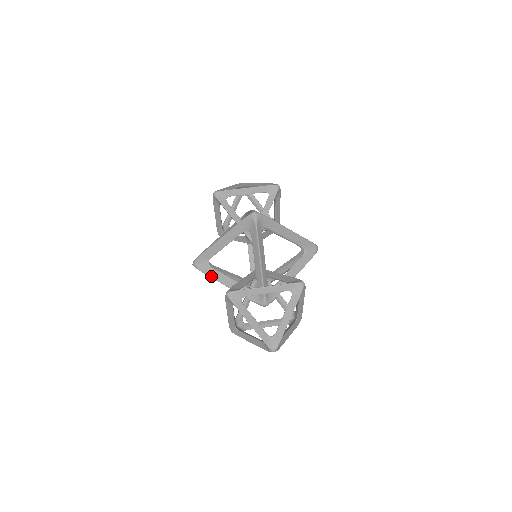
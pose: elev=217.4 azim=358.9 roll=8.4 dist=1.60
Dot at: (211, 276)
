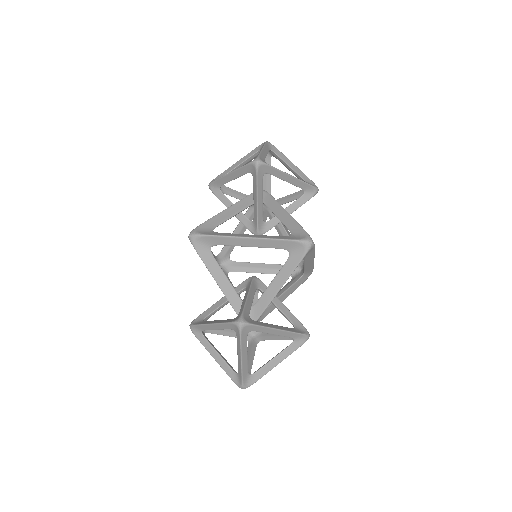
Dot at: (206, 264)
